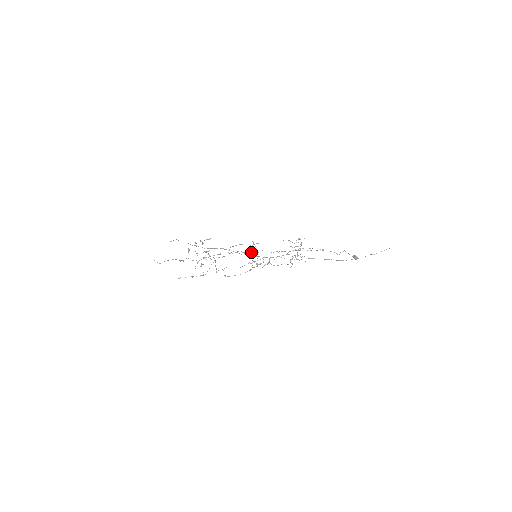
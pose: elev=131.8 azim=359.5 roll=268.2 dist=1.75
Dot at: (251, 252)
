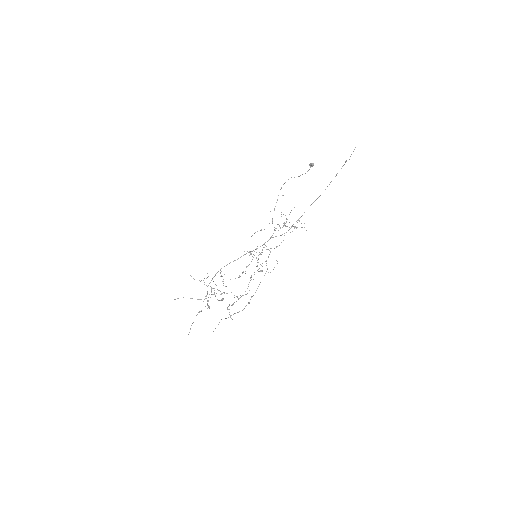
Dot at: occluded
